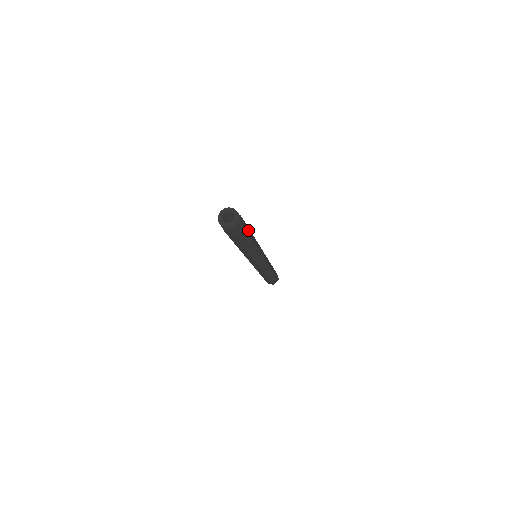
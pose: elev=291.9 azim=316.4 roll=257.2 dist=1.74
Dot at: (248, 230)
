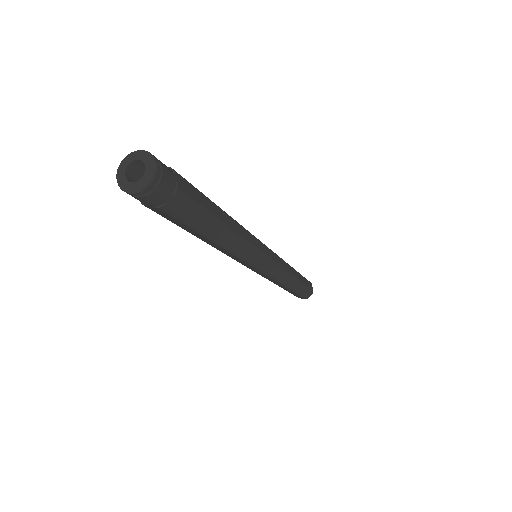
Dot at: (206, 204)
